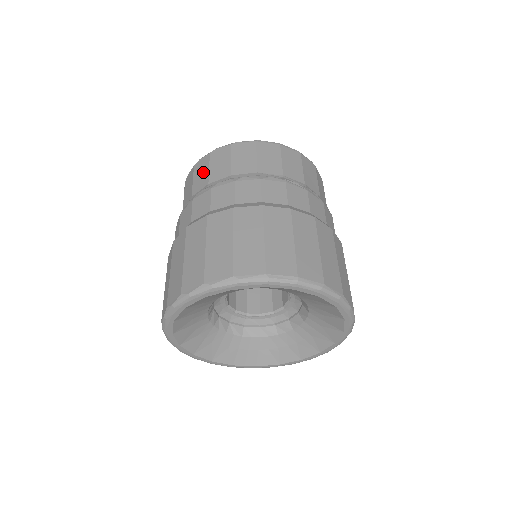
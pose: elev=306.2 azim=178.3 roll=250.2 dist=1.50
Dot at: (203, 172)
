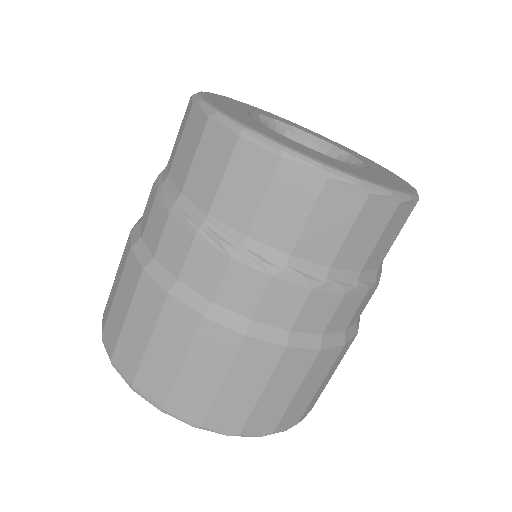
Dot at: occluded
